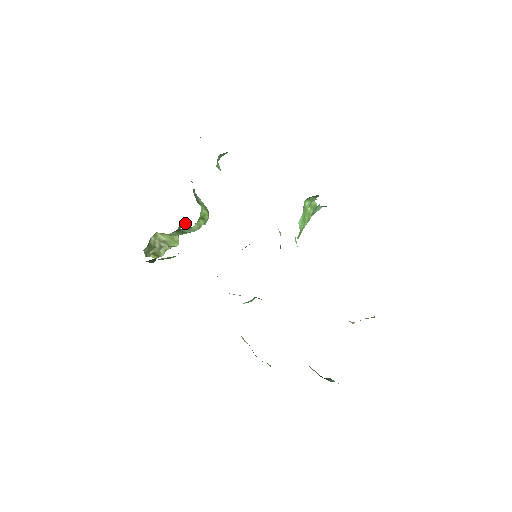
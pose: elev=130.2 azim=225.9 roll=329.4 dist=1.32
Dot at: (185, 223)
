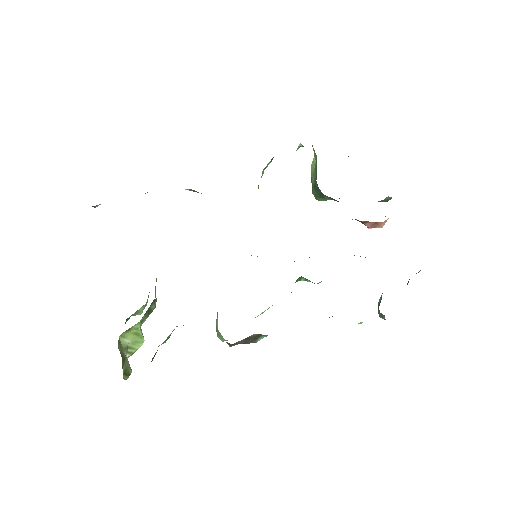
Dot at: (127, 319)
